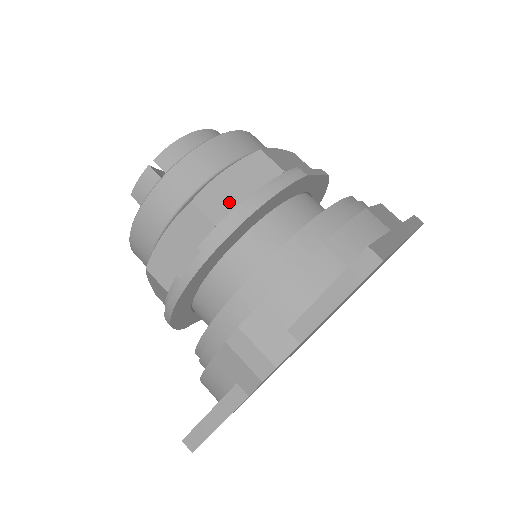
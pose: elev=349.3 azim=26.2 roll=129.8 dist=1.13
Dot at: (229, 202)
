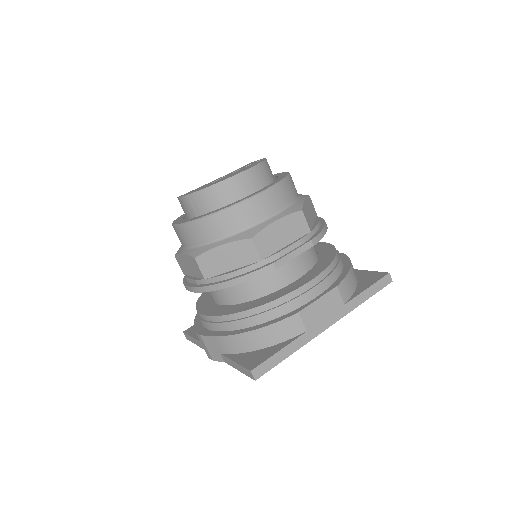
Dot at: (217, 268)
